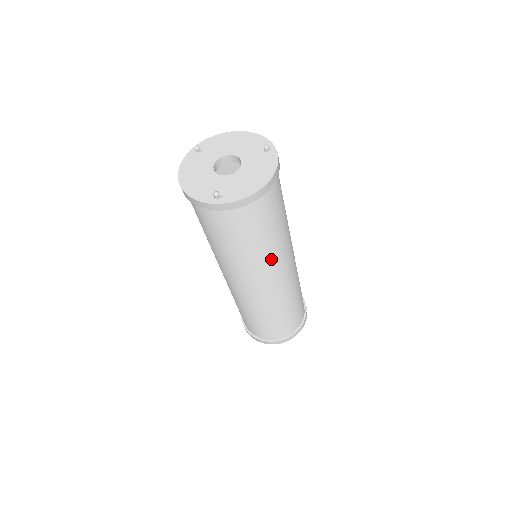
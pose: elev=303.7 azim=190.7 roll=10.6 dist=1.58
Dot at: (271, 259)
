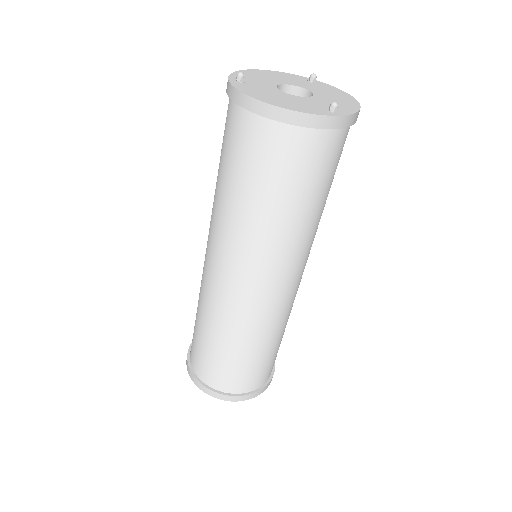
Dot at: occluded
